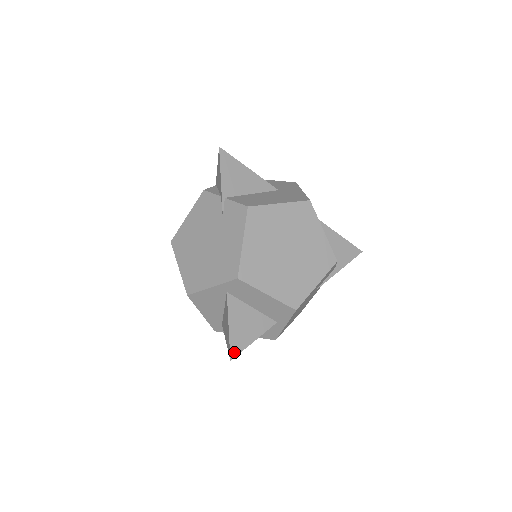
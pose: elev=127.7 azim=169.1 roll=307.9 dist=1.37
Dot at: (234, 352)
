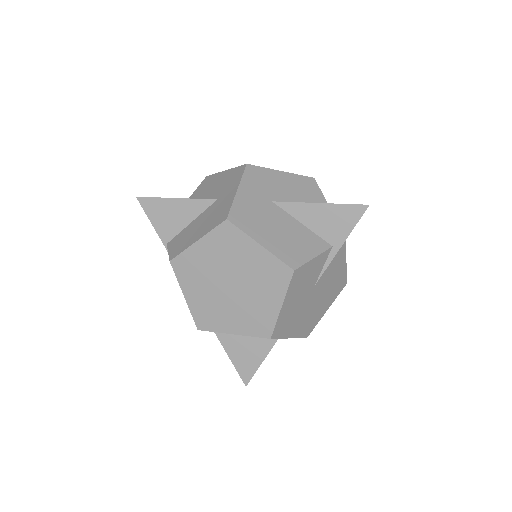
Dot at: (246, 378)
